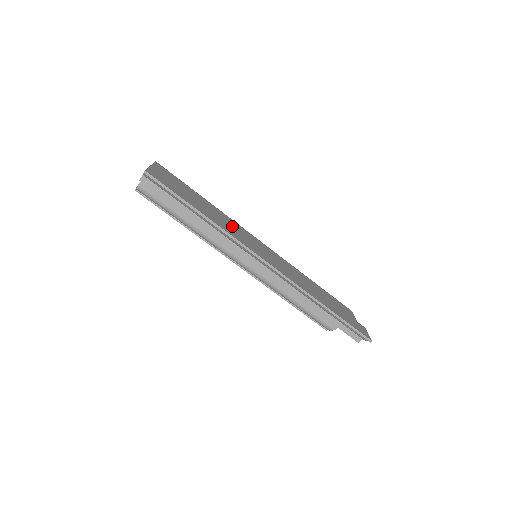
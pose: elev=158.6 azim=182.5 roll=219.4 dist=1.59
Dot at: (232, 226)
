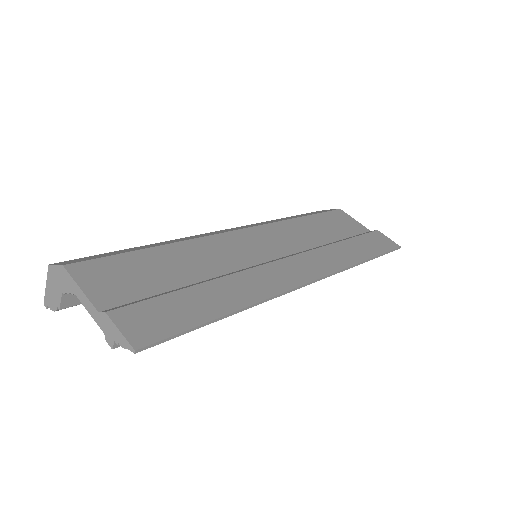
Dot at: (223, 256)
